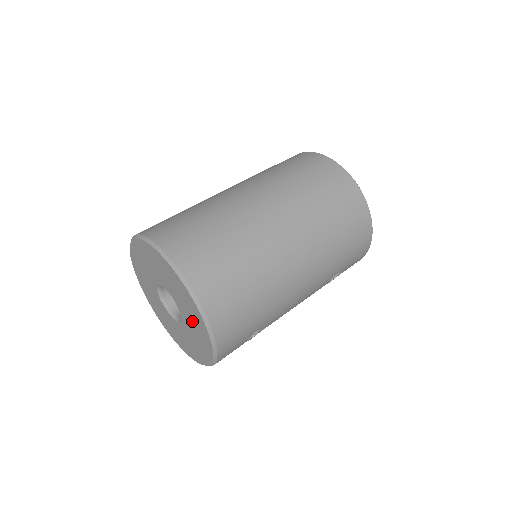
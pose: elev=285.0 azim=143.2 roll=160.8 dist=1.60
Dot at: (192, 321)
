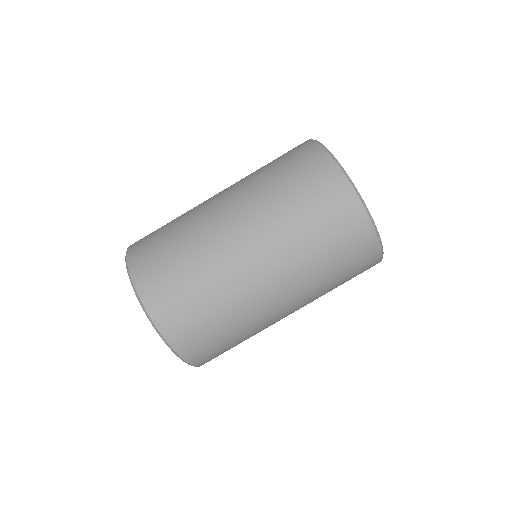
Dot at: occluded
